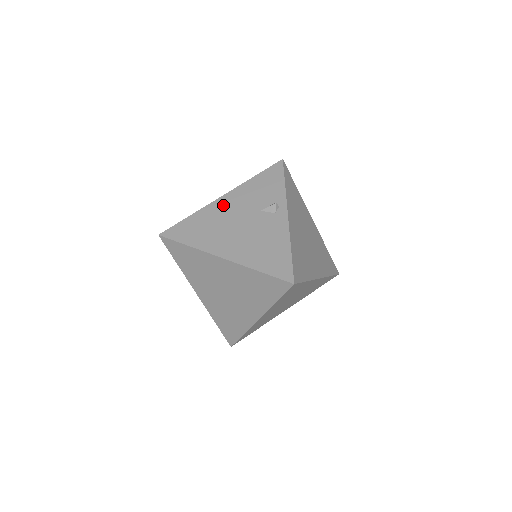
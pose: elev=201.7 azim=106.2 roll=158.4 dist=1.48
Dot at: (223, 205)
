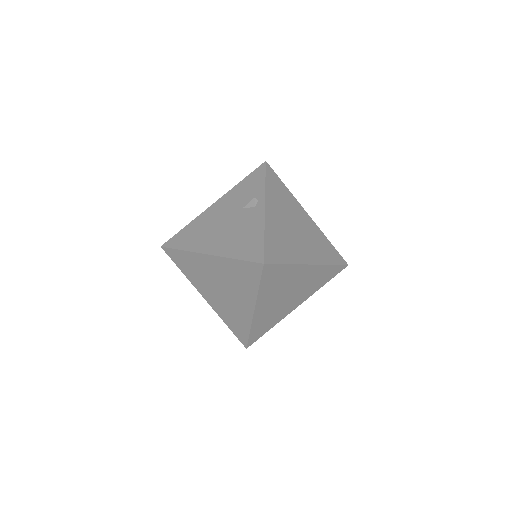
Dot at: (213, 211)
